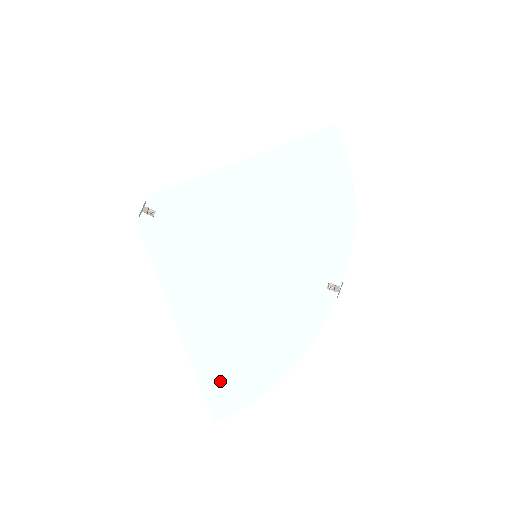
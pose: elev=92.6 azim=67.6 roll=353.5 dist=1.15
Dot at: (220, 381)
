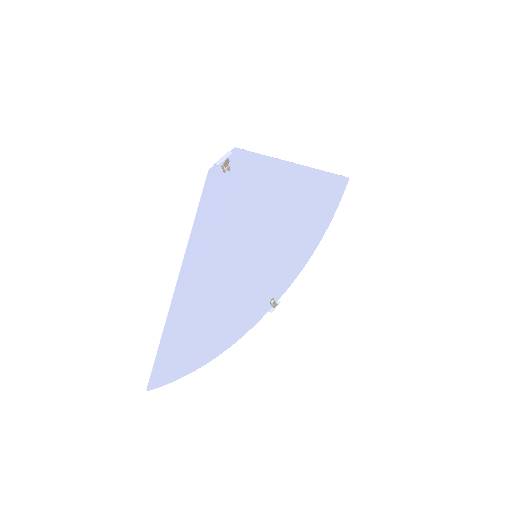
Dot at: (171, 356)
